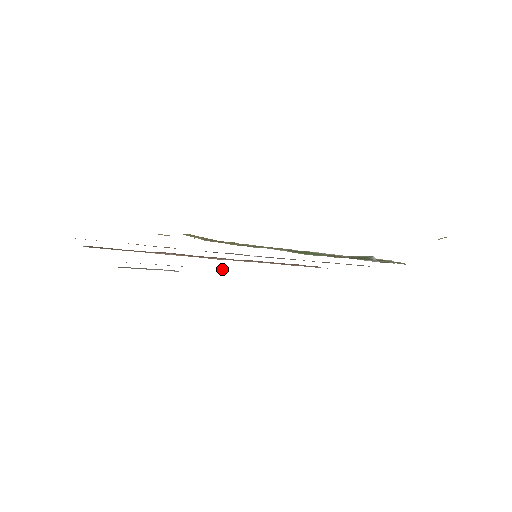
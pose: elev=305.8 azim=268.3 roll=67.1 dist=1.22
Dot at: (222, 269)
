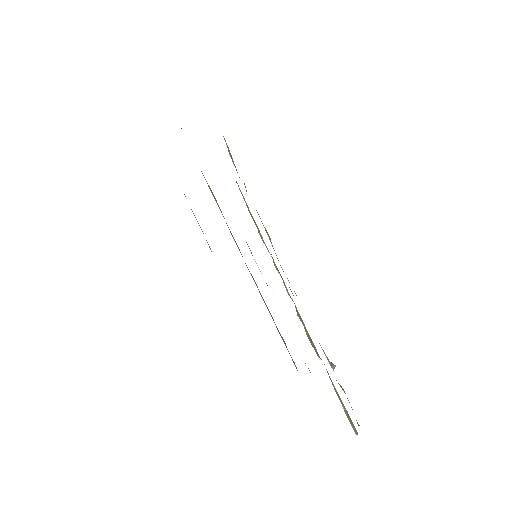
Dot at: occluded
